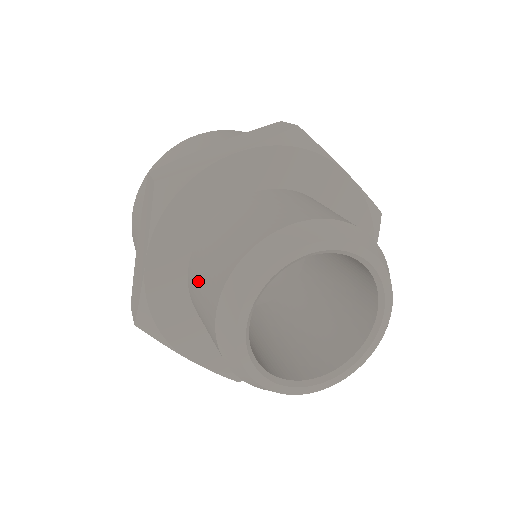
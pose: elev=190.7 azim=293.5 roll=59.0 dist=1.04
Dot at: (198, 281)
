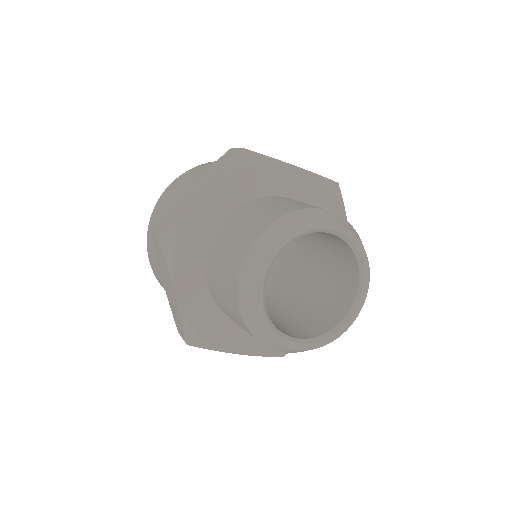
Dot at: (219, 294)
